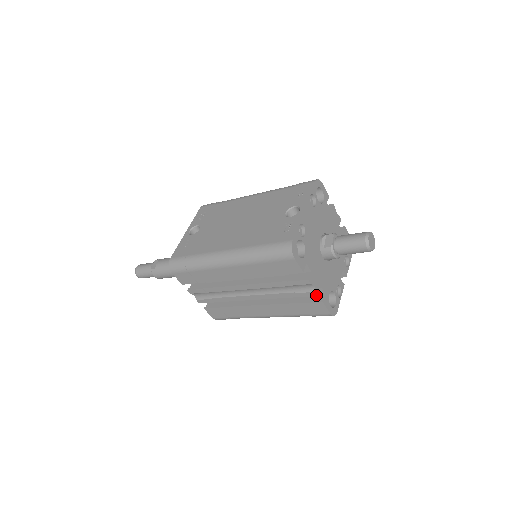
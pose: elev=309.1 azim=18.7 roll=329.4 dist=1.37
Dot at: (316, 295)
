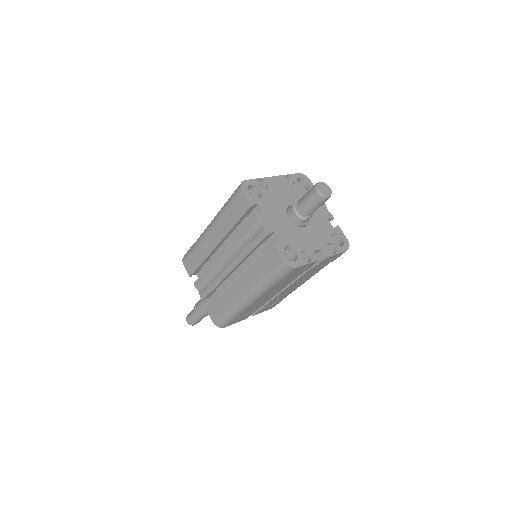
Dot at: (265, 235)
